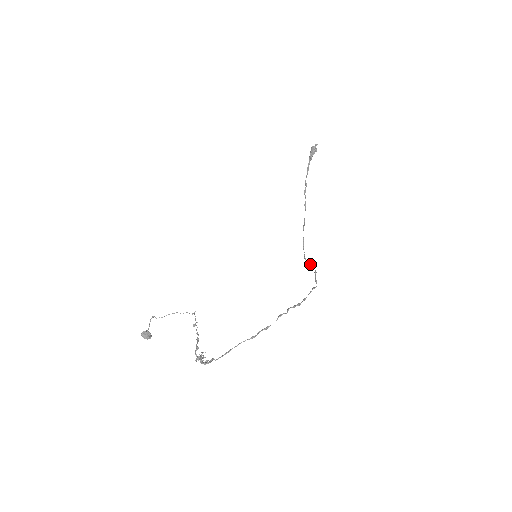
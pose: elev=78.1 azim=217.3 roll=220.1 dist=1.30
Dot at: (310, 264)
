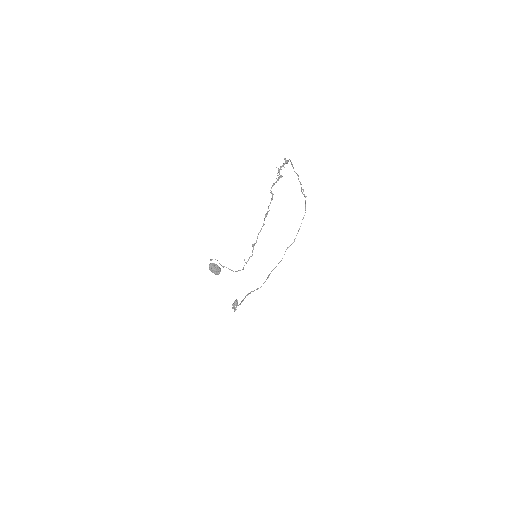
Dot at: occluded
